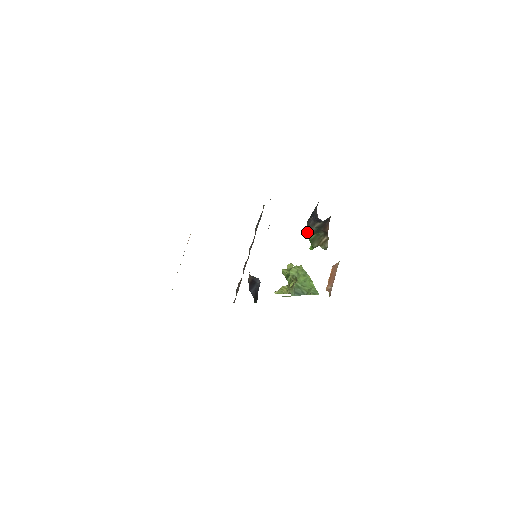
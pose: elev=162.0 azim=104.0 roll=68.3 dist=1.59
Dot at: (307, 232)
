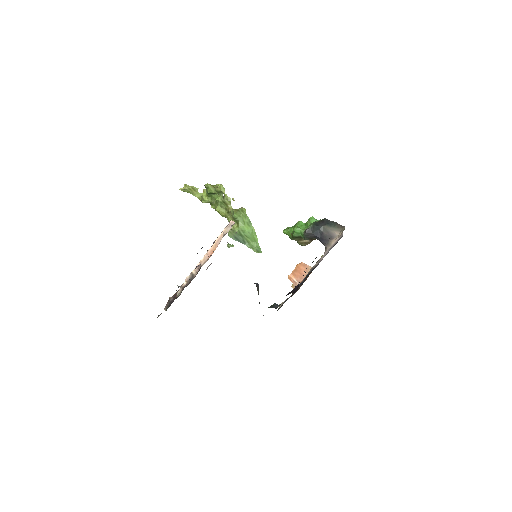
Dot at: (297, 233)
